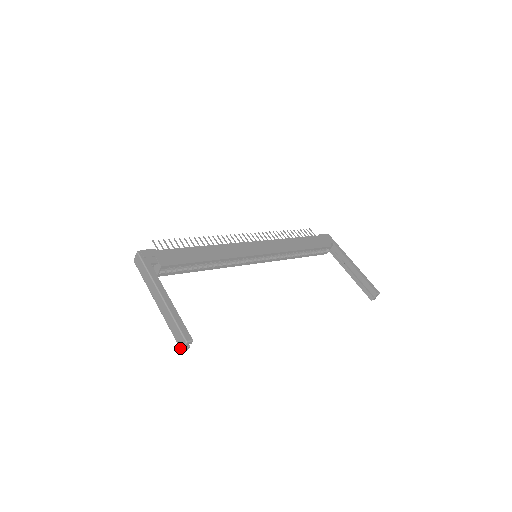
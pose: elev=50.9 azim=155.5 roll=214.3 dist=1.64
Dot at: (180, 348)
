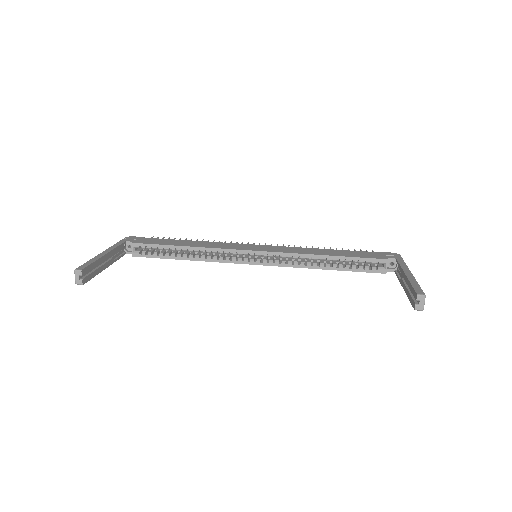
Dot at: (76, 282)
